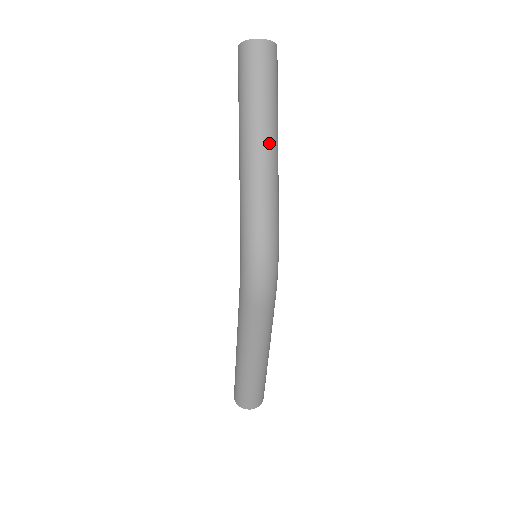
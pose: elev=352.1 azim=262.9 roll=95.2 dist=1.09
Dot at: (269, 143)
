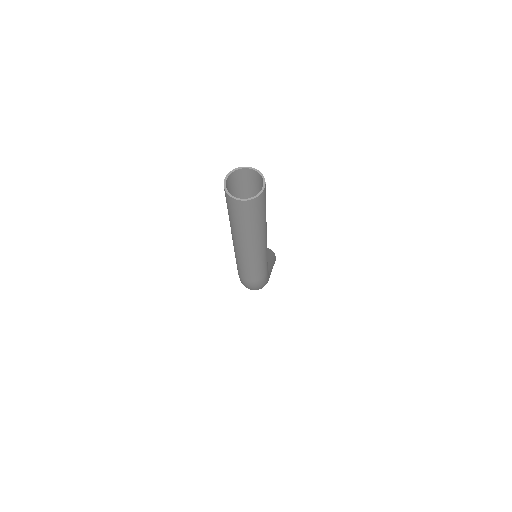
Dot at: (254, 250)
